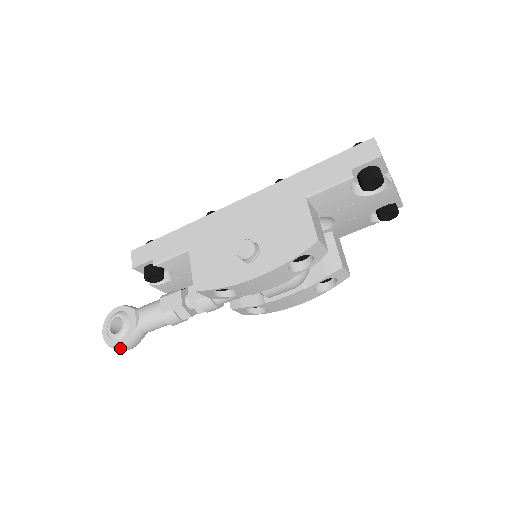
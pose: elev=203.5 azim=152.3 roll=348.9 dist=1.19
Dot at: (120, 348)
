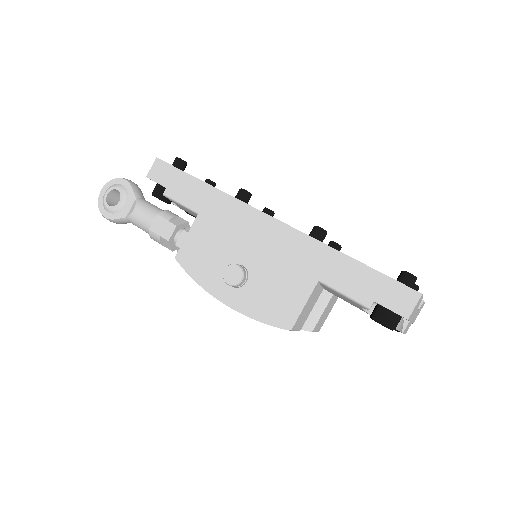
Dot at: (106, 218)
